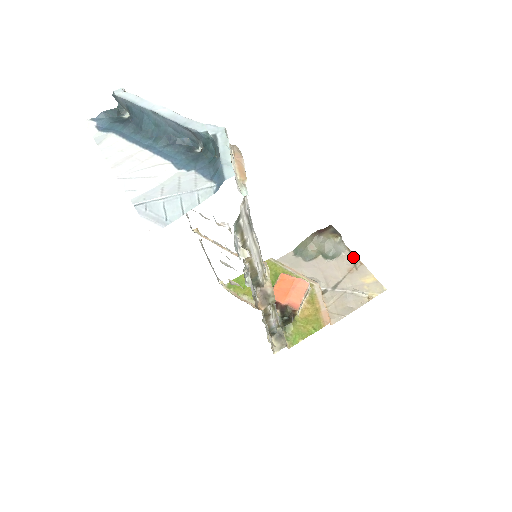
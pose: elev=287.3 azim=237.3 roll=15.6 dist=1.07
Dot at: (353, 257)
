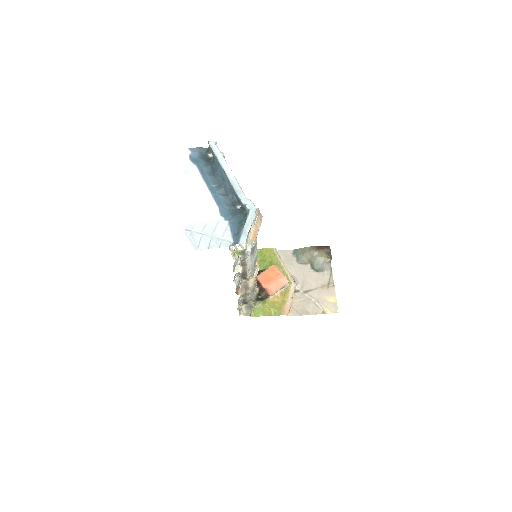
Dot at: (331, 278)
